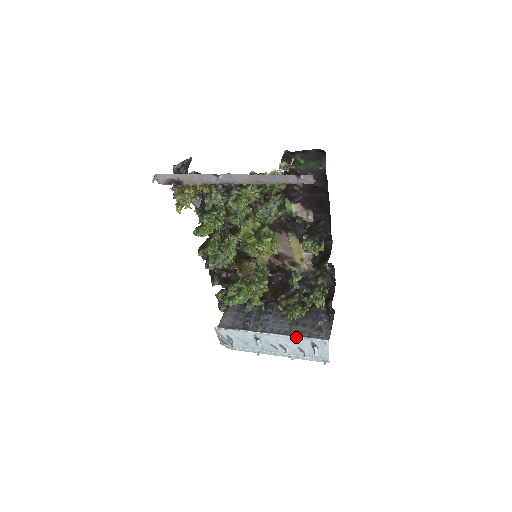
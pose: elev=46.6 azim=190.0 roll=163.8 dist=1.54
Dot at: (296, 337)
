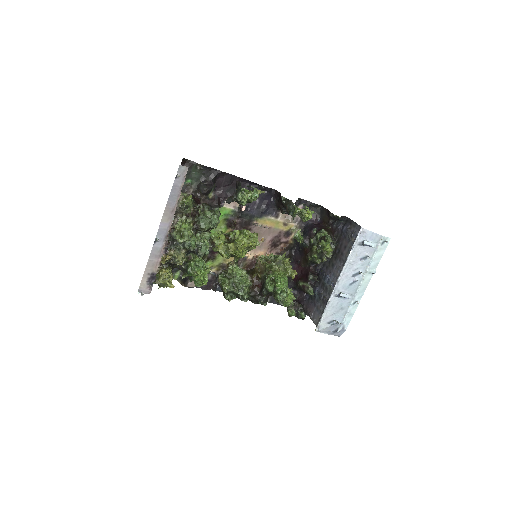
Dot at: (349, 257)
